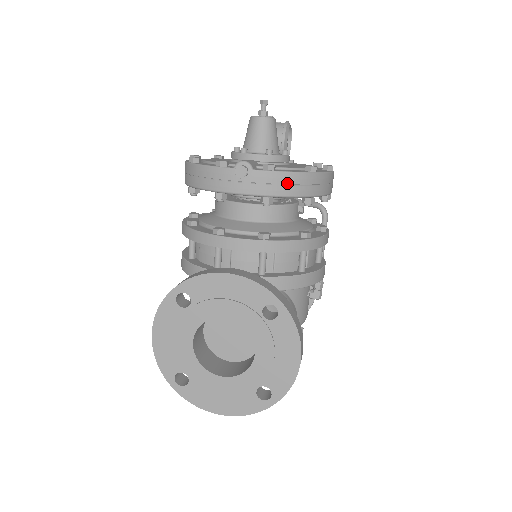
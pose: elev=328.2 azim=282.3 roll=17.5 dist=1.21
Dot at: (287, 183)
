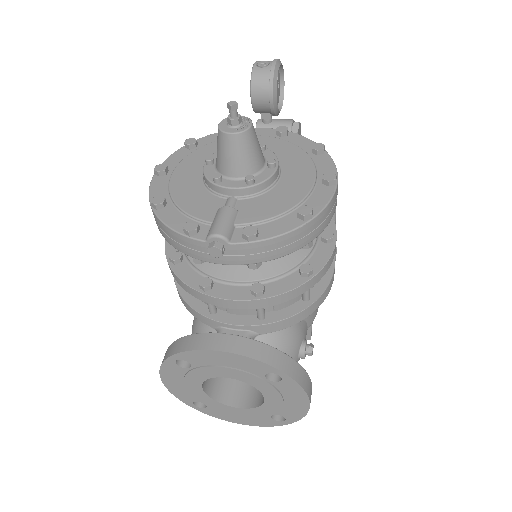
Dot at: (275, 247)
